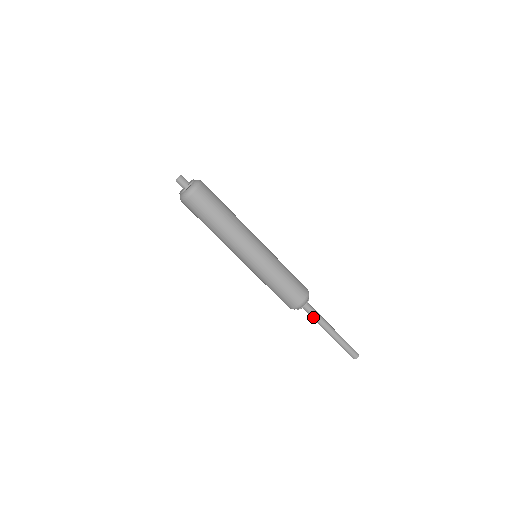
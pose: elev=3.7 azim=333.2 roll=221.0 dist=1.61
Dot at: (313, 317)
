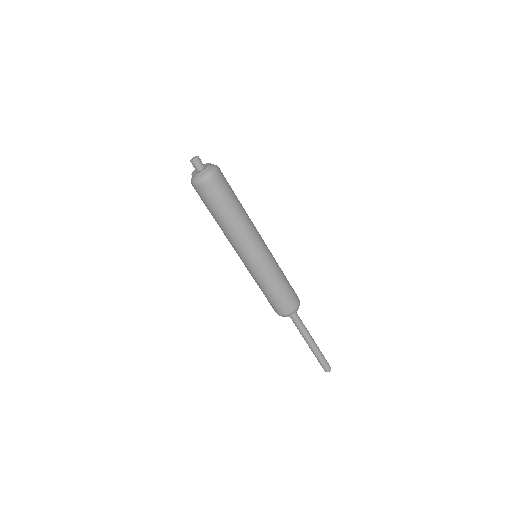
Dot at: (296, 326)
